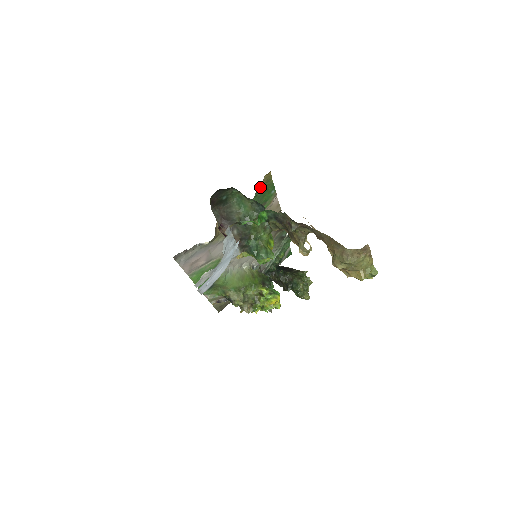
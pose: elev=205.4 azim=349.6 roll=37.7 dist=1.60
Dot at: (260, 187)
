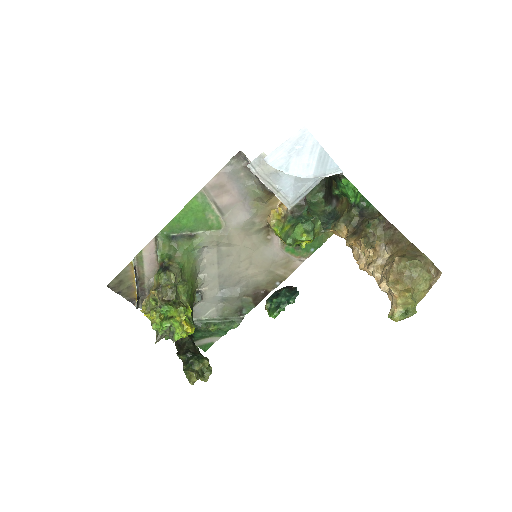
Dot at: occluded
